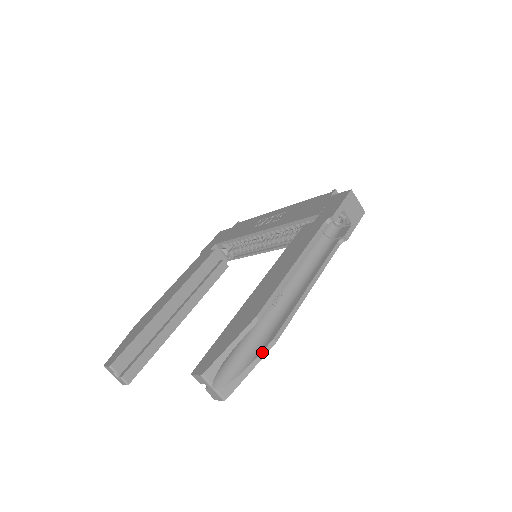
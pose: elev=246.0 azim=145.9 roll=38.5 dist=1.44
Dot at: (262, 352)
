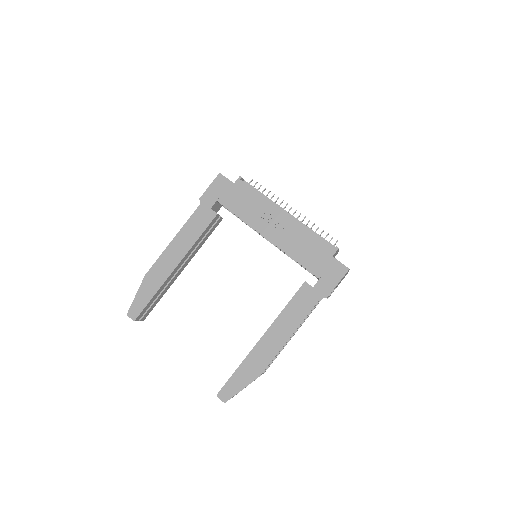
Dot at: occluded
